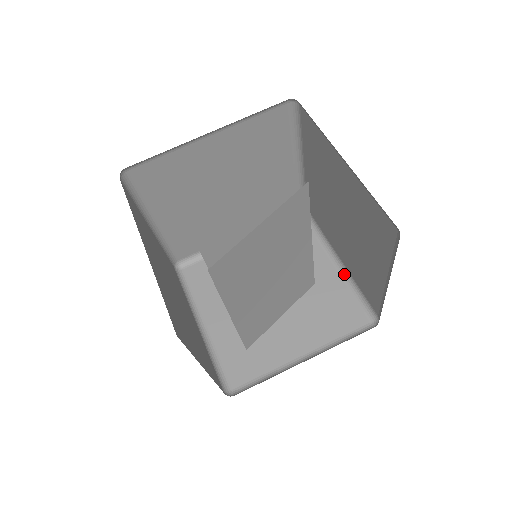
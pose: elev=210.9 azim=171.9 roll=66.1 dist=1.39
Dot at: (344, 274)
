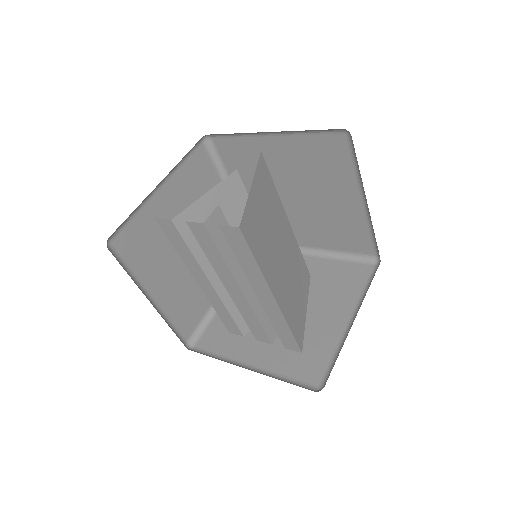
Dot at: (325, 255)
